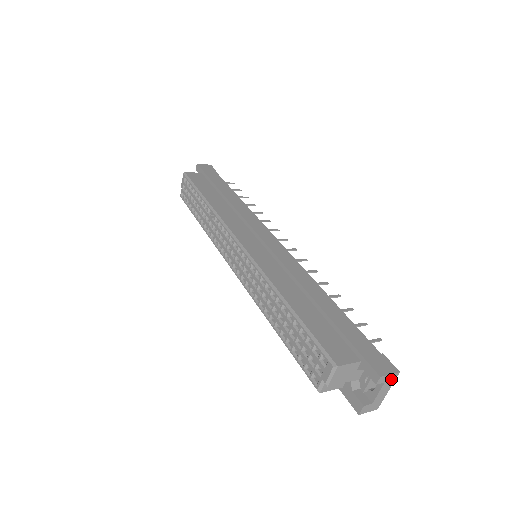
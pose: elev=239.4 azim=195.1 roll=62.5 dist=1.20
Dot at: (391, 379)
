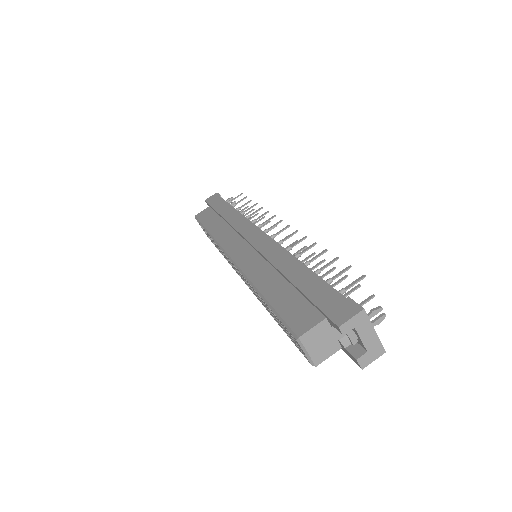
Dot at: (361, 320)
